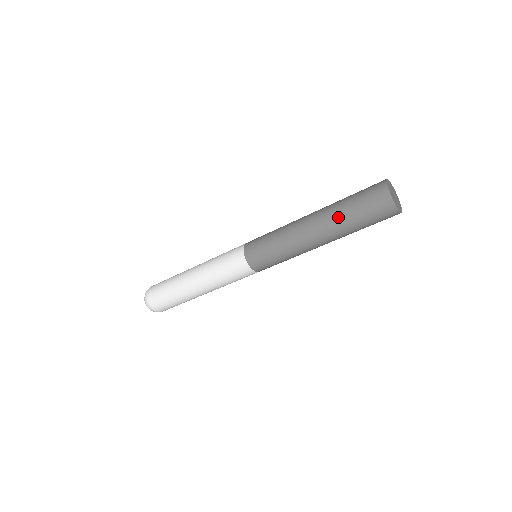
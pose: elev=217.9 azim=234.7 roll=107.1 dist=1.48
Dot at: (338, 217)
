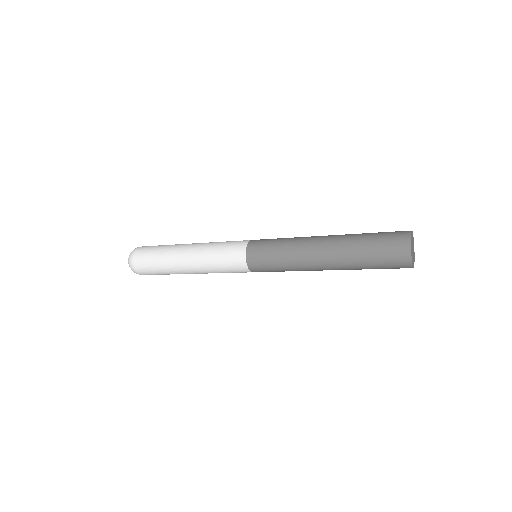
Dot at: (353, 263)
